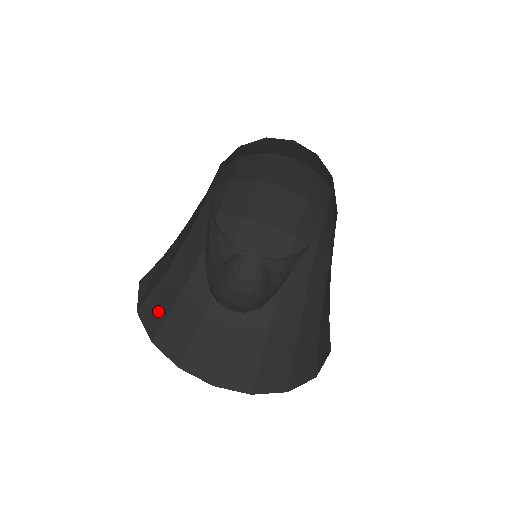
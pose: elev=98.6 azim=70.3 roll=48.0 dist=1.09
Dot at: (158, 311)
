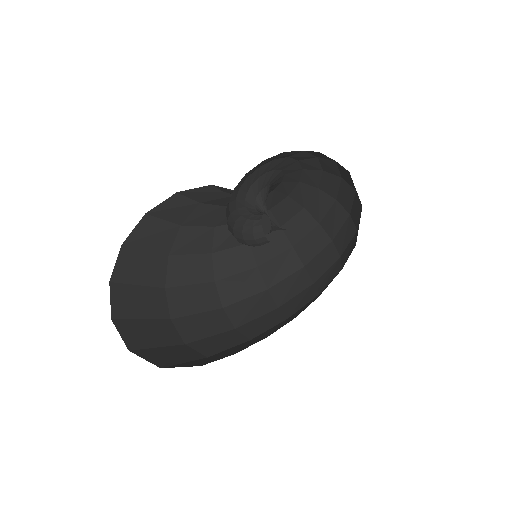
Dot at: (150, 237)
